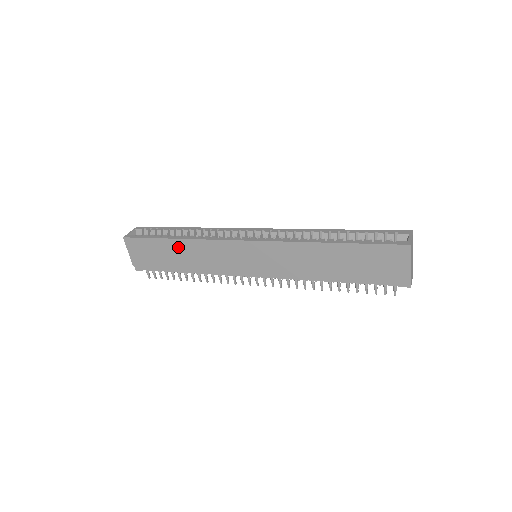
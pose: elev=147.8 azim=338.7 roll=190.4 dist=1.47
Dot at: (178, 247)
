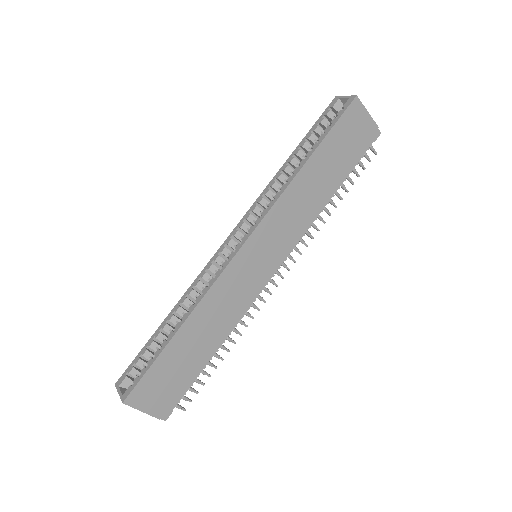
Dot at: (189, 334)
